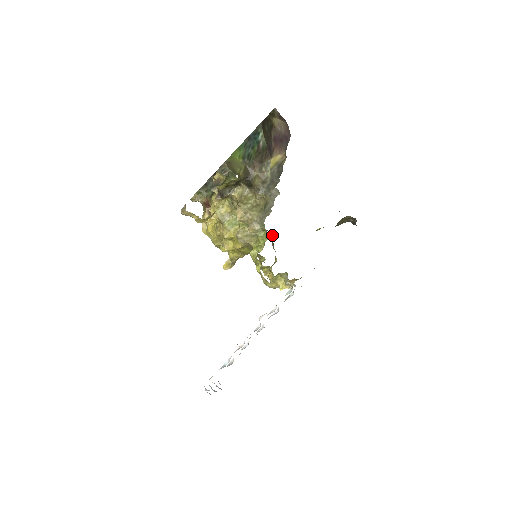
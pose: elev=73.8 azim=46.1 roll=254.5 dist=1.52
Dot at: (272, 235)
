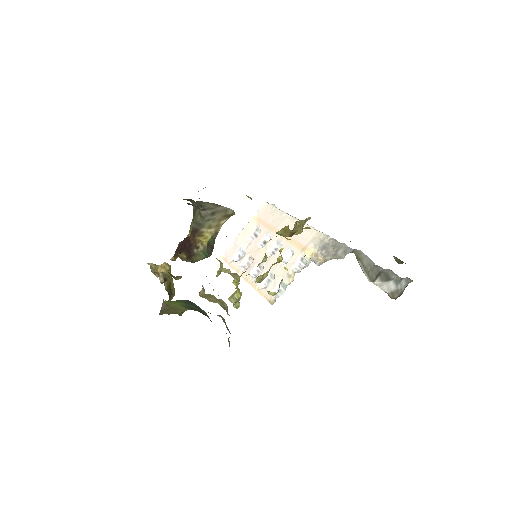
Dot at: occluded
